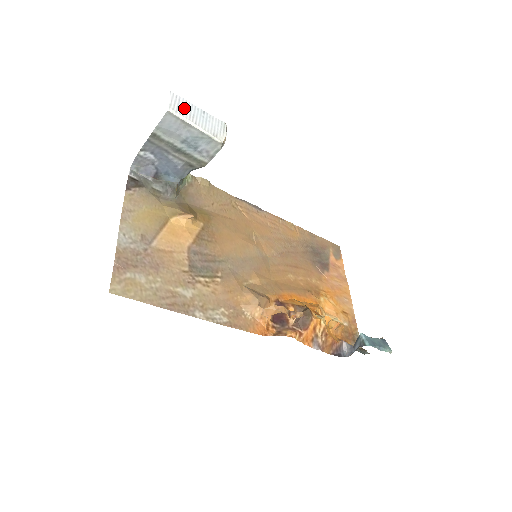
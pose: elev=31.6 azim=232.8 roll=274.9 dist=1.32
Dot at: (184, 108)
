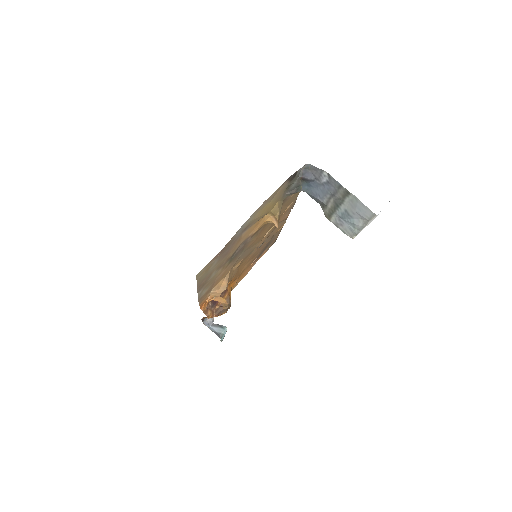
Dot at: occluded
